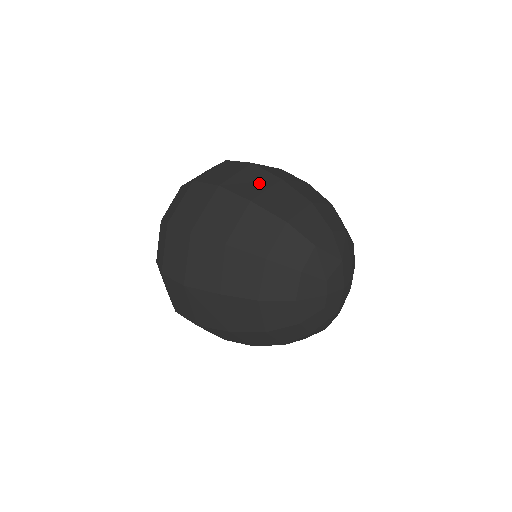
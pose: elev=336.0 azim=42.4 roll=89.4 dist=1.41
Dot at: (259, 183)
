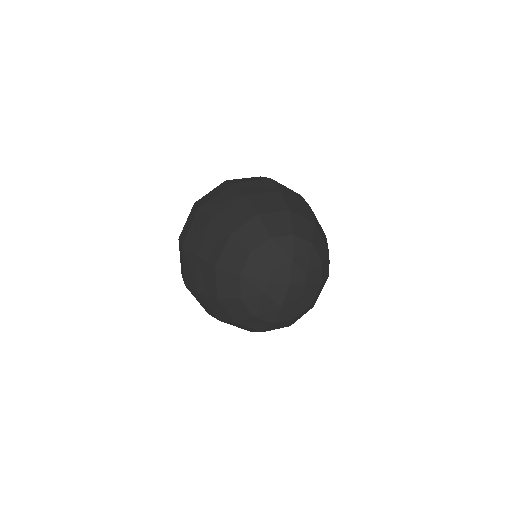
Dot at: (262, 189)
